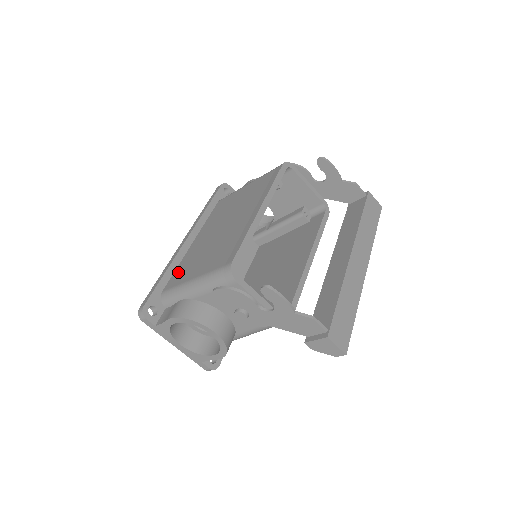
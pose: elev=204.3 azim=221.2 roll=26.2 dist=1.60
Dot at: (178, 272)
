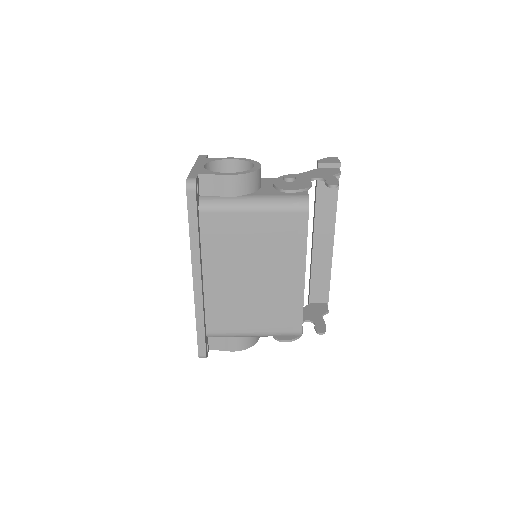
Dot at: (215, 317)
